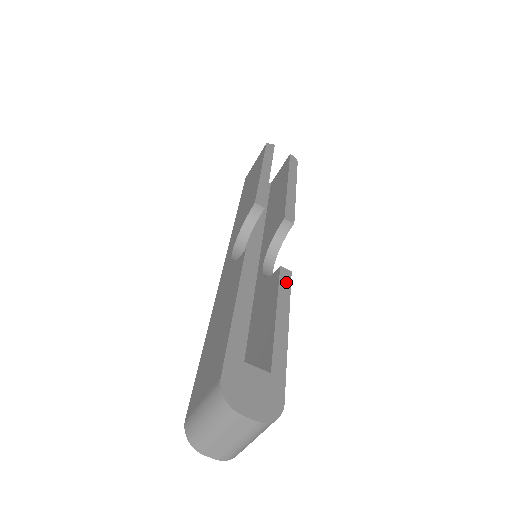
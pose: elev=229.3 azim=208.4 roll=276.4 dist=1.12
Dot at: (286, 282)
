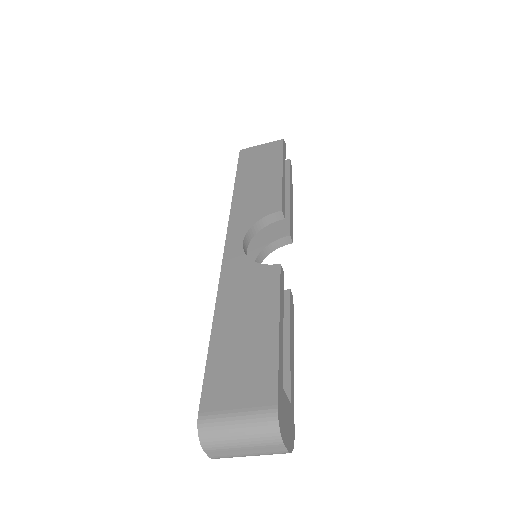
Dot at: (292, 308)
